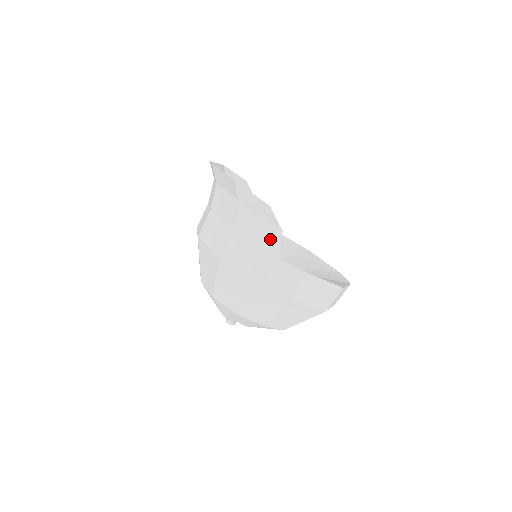
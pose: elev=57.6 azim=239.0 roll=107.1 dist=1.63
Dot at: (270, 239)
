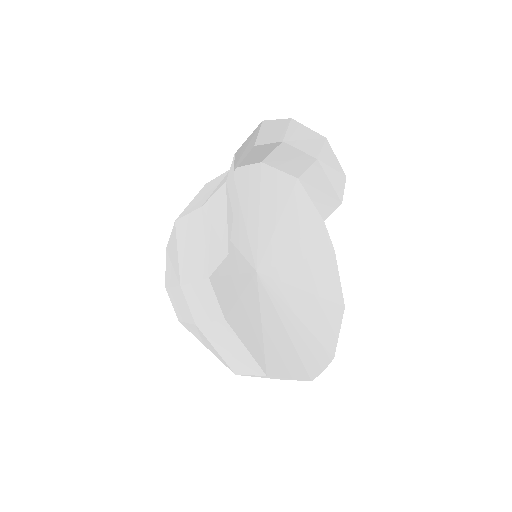
Dot at: (216, 250)
